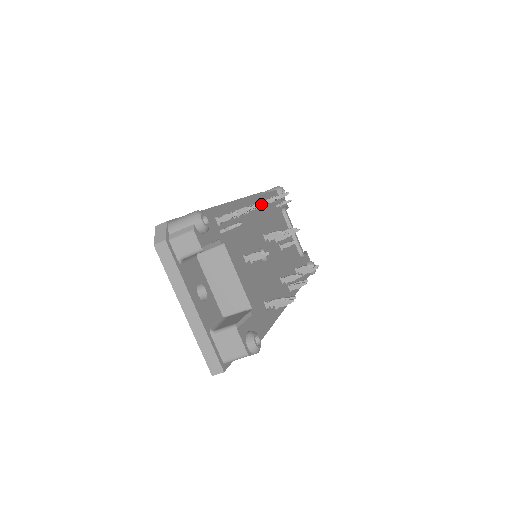
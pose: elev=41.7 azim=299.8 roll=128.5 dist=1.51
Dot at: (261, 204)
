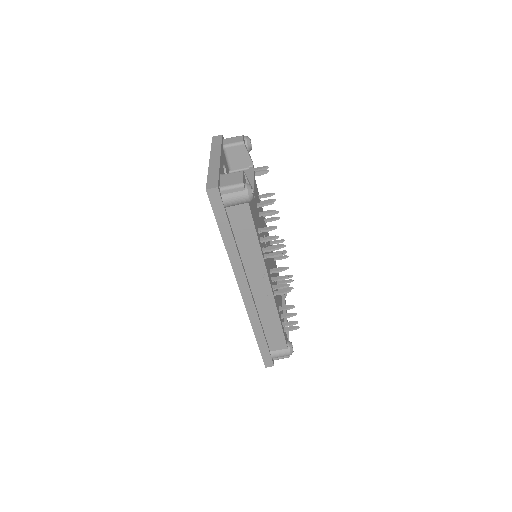
Dot at: (278, 218)
